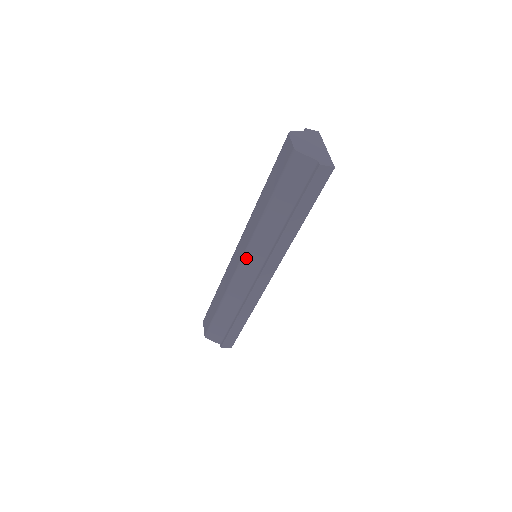
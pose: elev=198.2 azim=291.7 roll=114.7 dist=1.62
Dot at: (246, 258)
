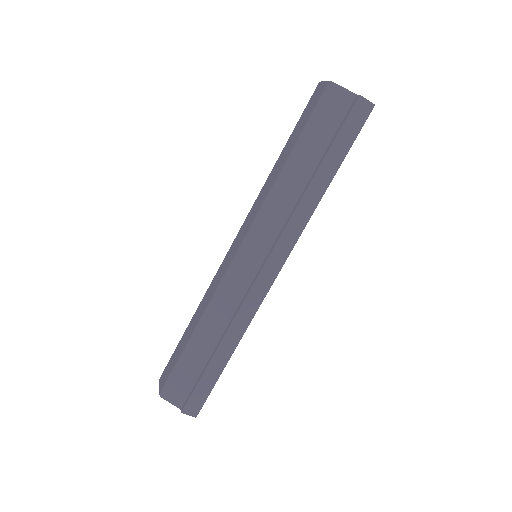
Dot at: (247, 242)
